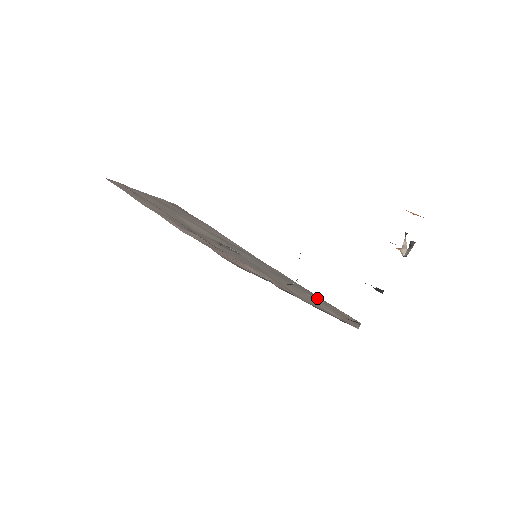
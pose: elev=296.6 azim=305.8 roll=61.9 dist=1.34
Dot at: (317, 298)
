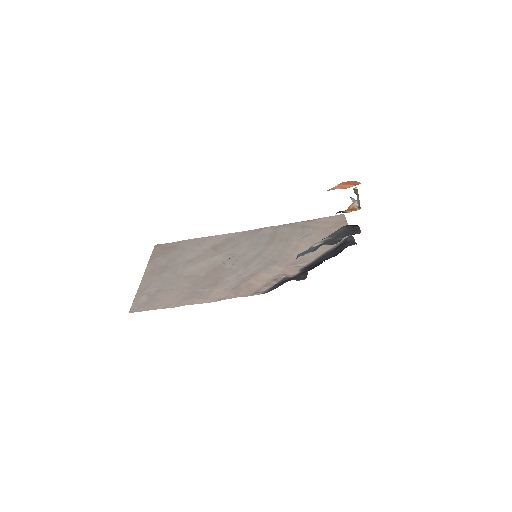
Dot at: (307, 229)
